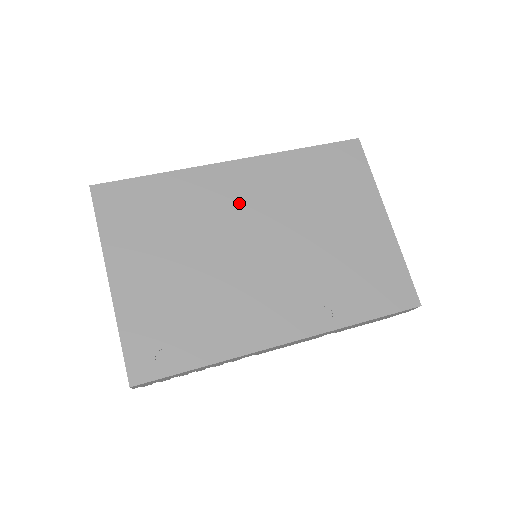
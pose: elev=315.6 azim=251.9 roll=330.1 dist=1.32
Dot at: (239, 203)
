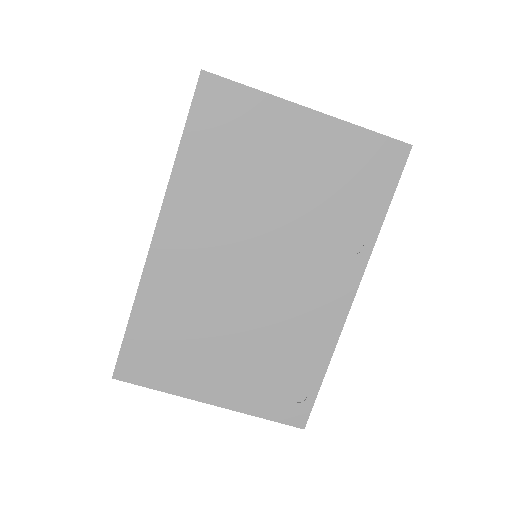
Dot at: (203, 257)
